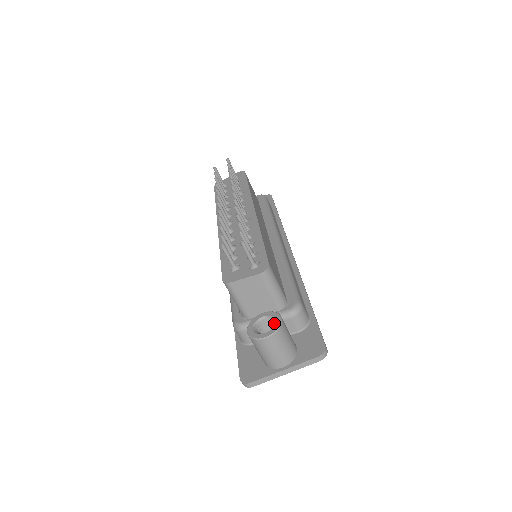
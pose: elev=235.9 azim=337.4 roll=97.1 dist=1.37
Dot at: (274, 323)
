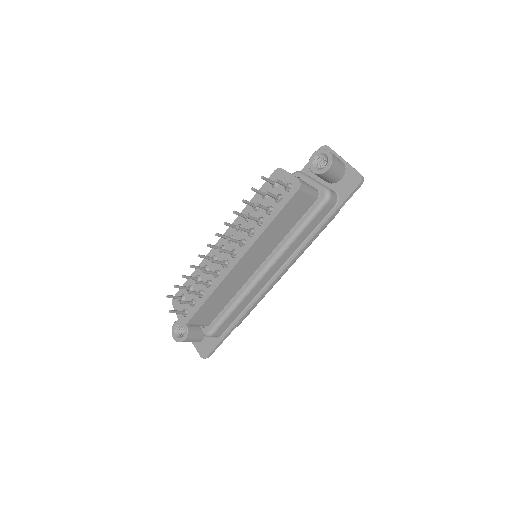
Dot at: (182, 336)
